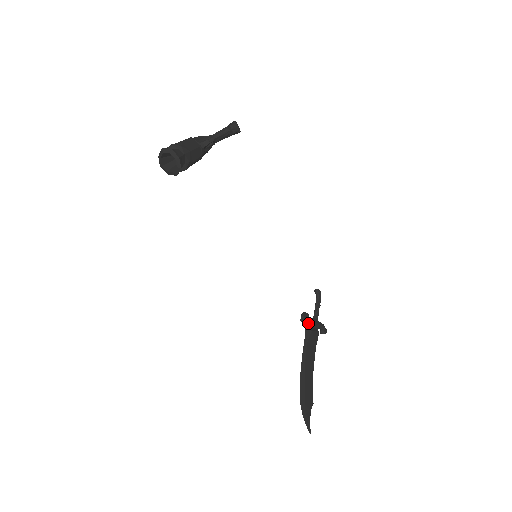
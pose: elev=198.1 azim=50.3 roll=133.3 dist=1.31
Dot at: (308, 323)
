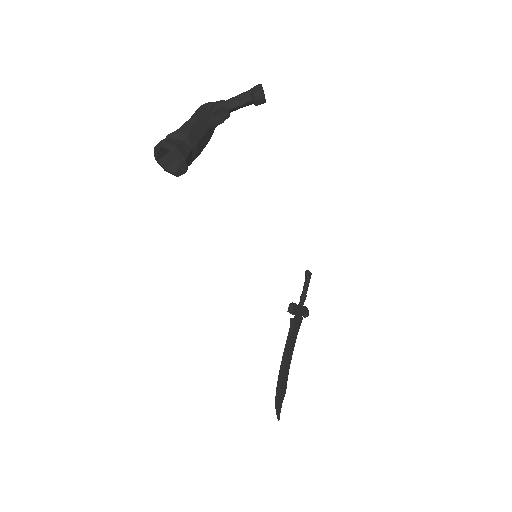
Dot at: (295, 314)
